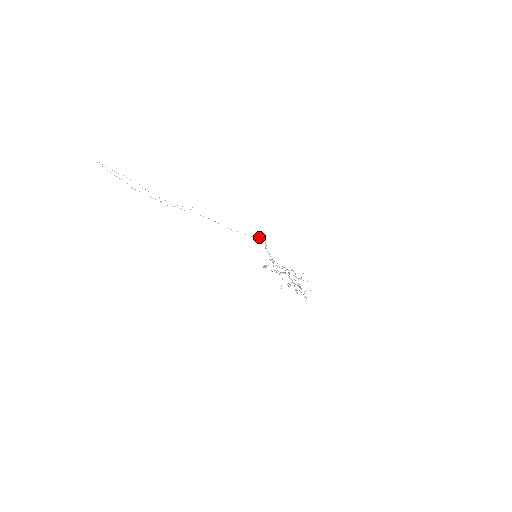
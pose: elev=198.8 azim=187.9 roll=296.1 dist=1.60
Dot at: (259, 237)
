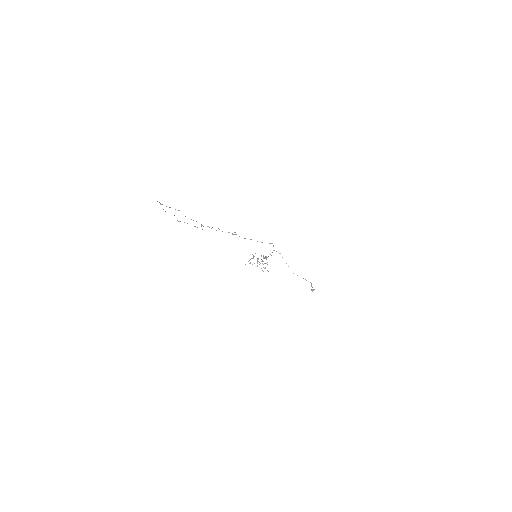
Dot at: (269, 243)
